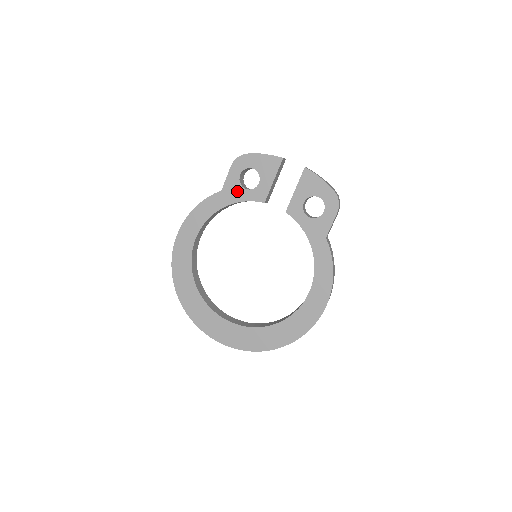
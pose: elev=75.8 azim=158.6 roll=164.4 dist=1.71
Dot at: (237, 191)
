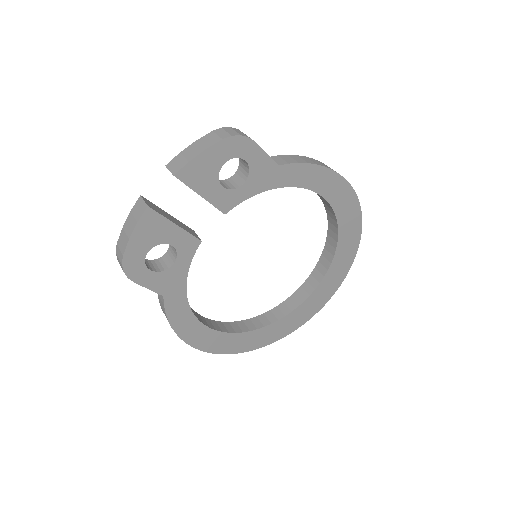
Dot at: (172, 276)
